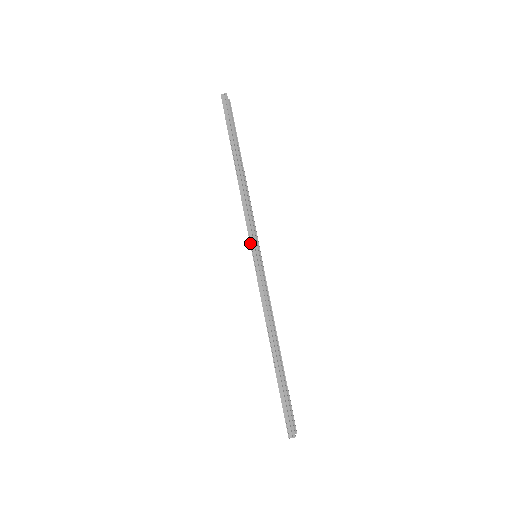
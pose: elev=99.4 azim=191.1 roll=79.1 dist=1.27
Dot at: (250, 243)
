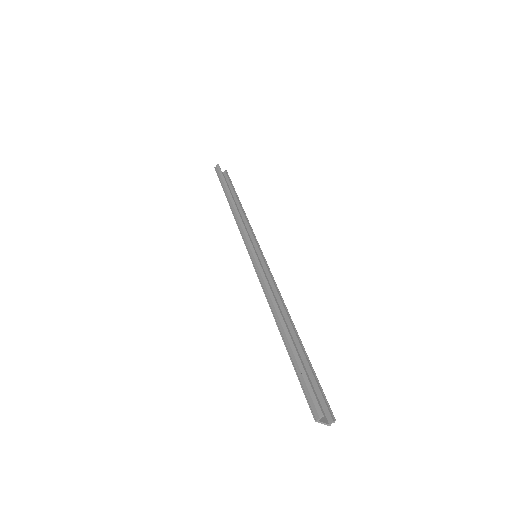
Dot at: occluded
